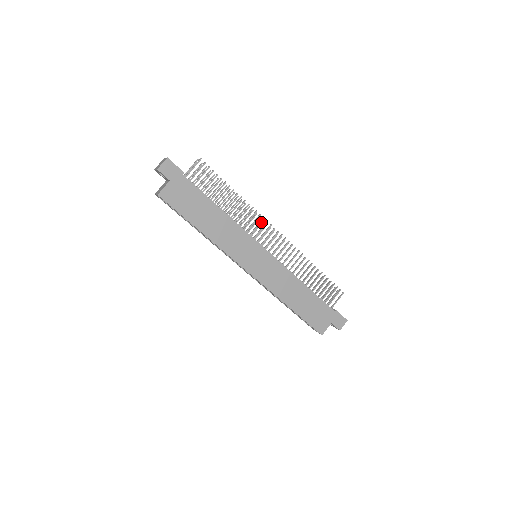
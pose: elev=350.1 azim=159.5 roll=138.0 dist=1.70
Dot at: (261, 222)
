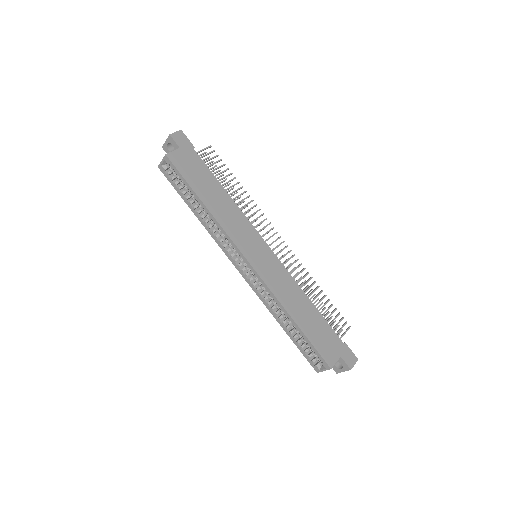
Dot at: occluded
